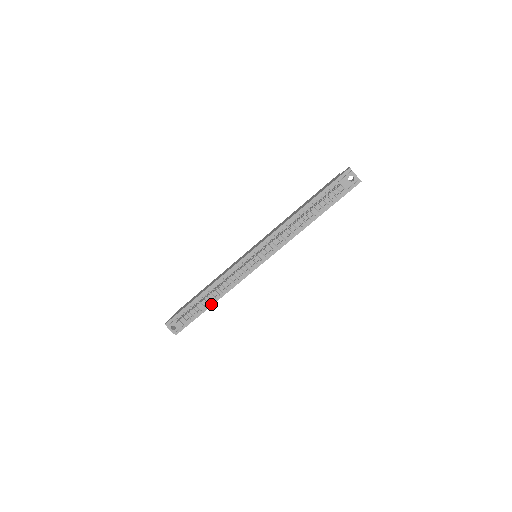
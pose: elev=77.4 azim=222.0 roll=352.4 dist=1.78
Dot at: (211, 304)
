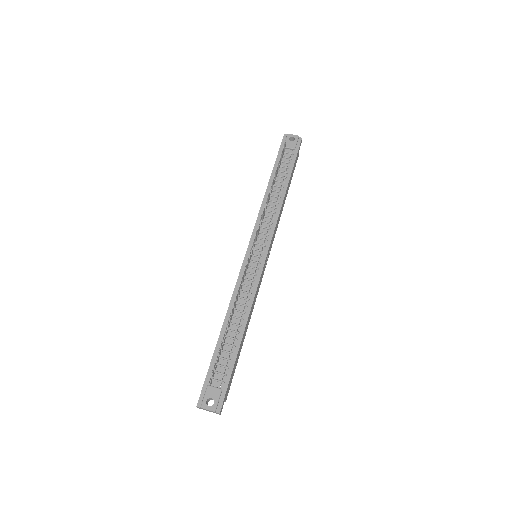
Dot at: (240, 337)
